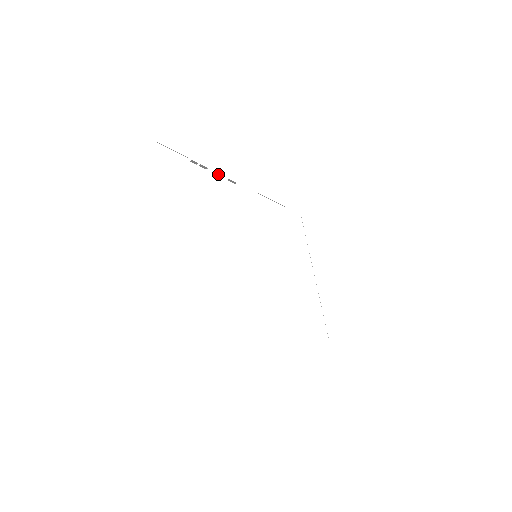
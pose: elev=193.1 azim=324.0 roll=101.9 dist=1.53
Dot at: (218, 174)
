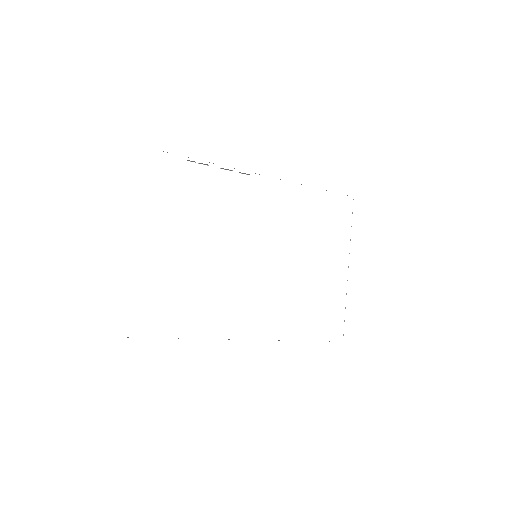
Dot at: occluded
